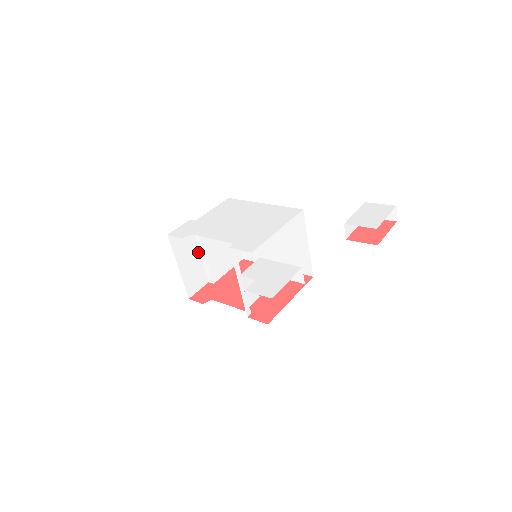
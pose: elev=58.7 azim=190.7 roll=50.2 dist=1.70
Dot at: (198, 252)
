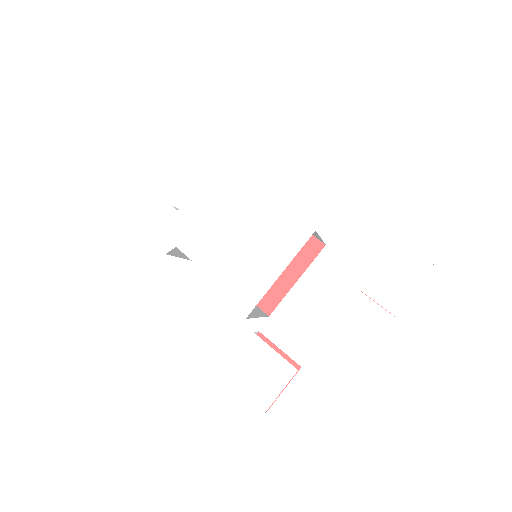
Dot at: occluded
